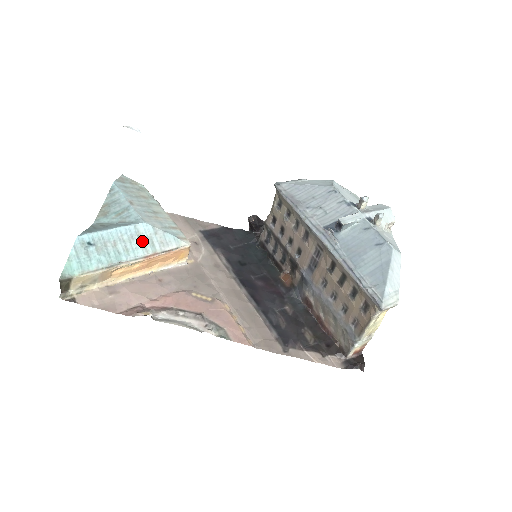
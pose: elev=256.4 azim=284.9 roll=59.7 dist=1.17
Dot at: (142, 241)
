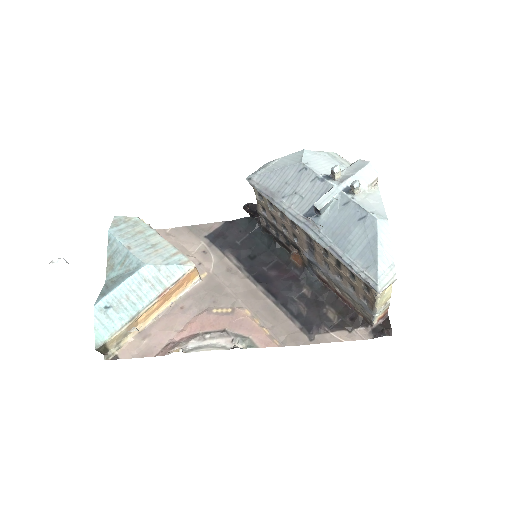
Dot at: (150, 283)
